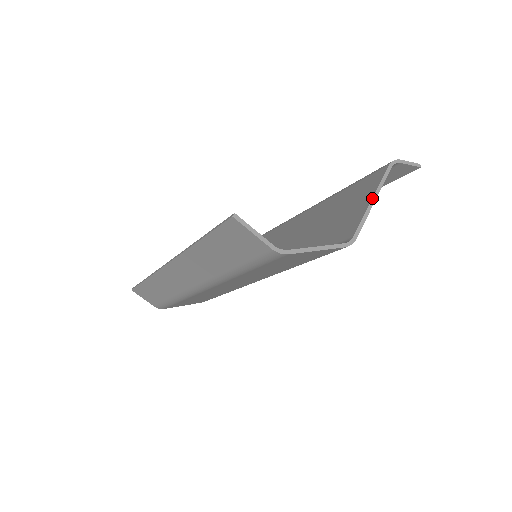
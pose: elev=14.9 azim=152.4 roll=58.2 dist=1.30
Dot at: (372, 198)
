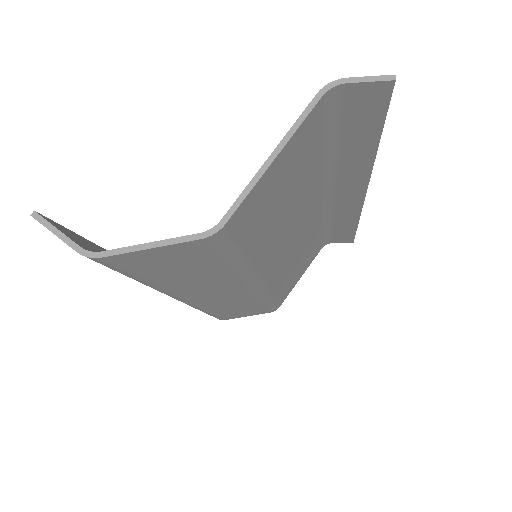
Dot at: occluded
